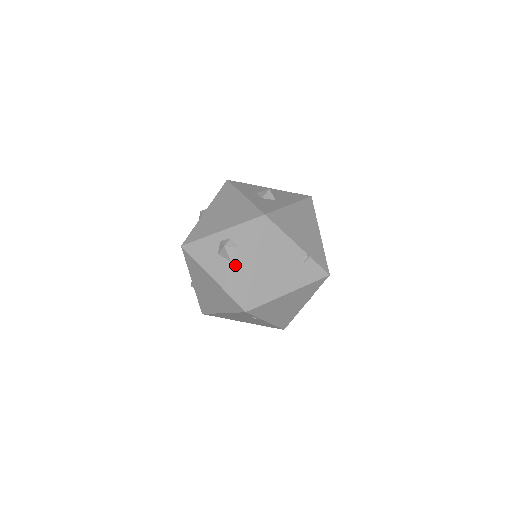
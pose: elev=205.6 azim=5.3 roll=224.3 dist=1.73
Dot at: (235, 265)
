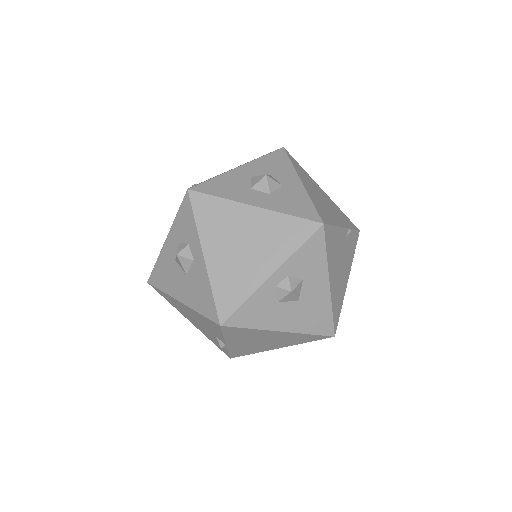
Dot at: (305, 301)
